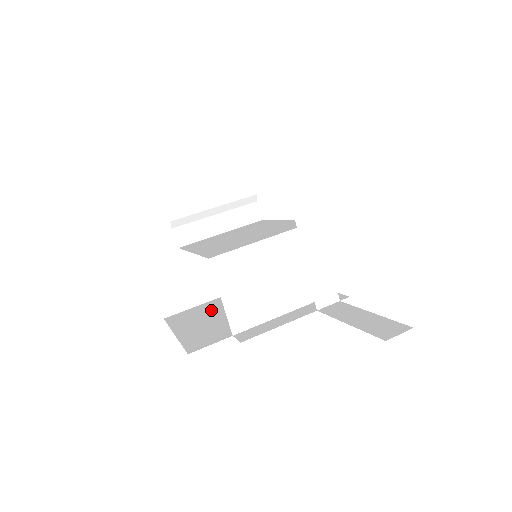
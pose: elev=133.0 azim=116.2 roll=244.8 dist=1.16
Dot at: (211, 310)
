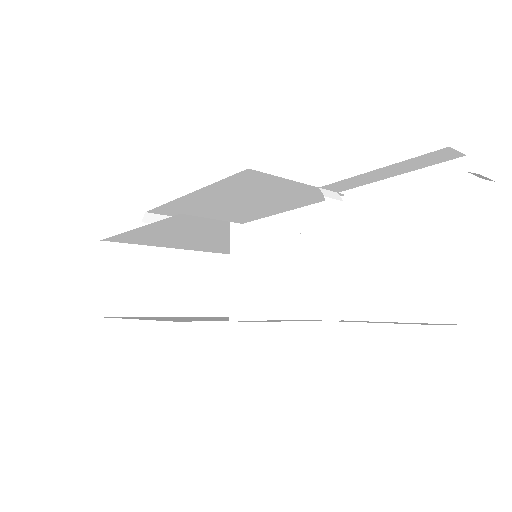
Dot at: occluded
